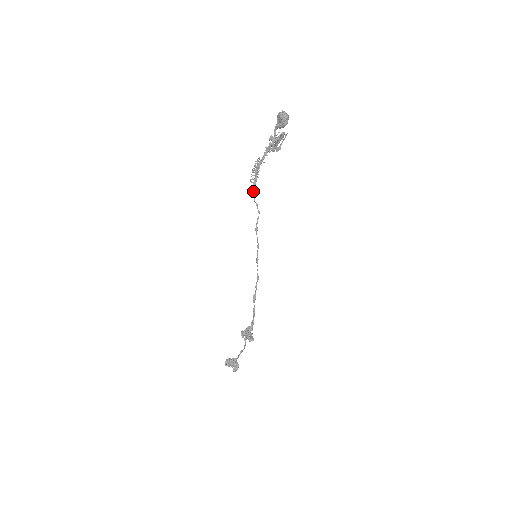
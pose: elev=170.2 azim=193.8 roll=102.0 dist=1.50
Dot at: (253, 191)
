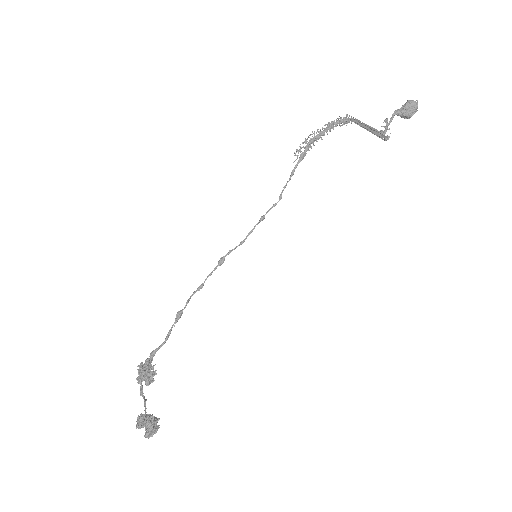
Dot at: (295, 167)
